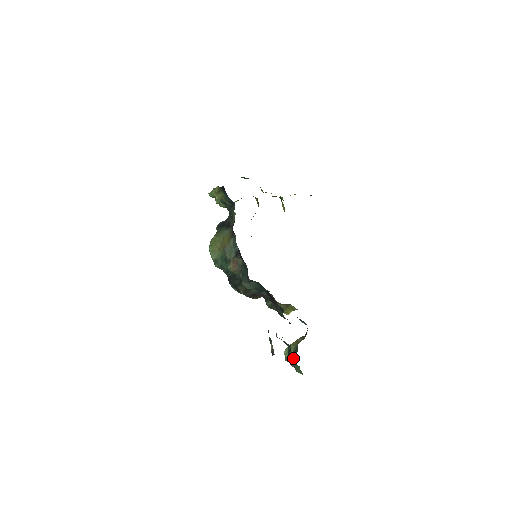
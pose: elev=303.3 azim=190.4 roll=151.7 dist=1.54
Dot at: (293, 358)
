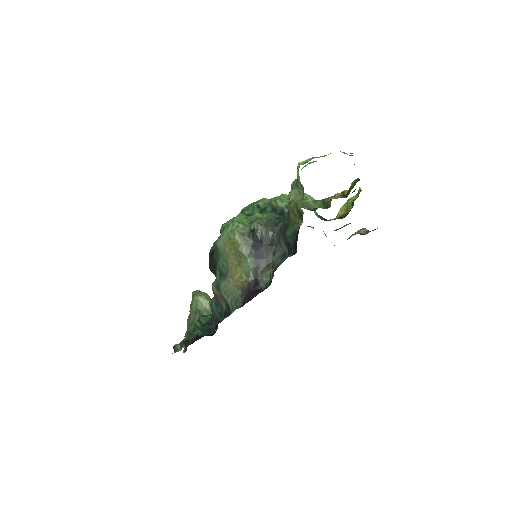
Dot at: (194, 314)
